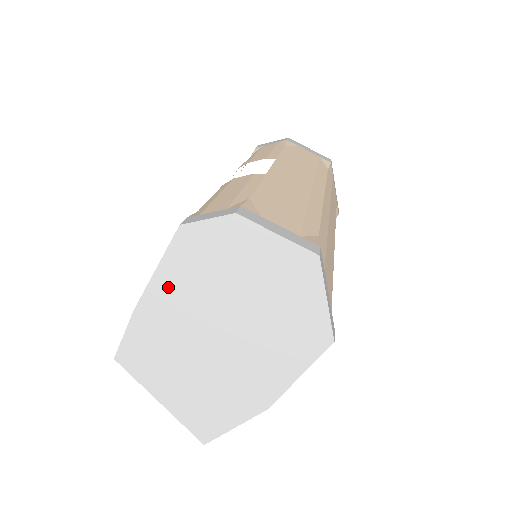
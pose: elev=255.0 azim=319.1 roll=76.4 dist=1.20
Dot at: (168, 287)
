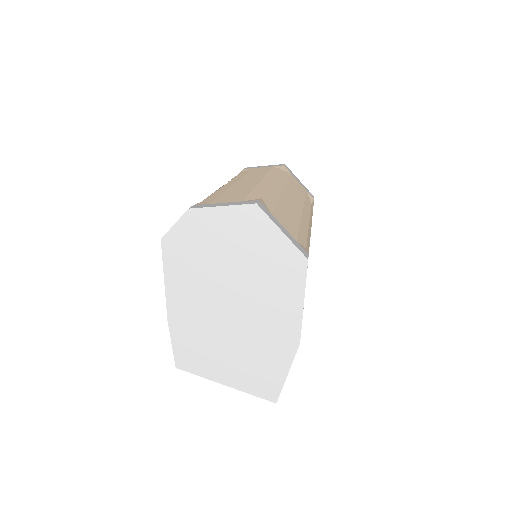
Dot at: (179, 288)
